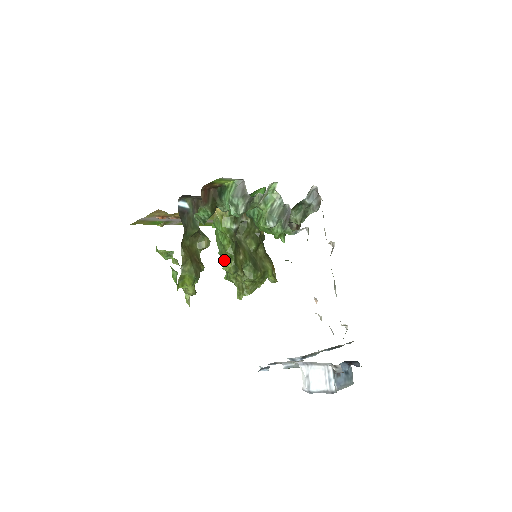
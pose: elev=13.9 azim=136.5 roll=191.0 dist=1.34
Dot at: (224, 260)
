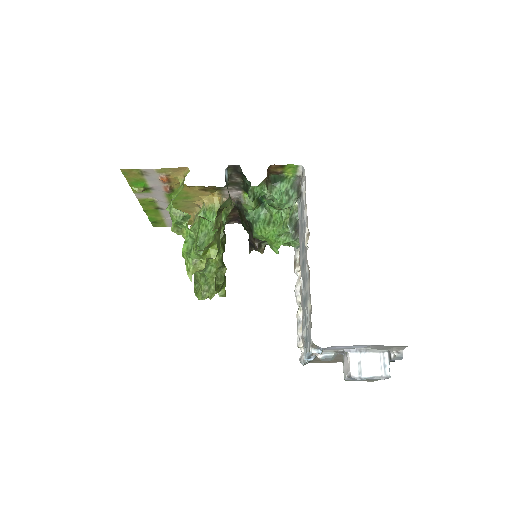
Dot at: occluded
